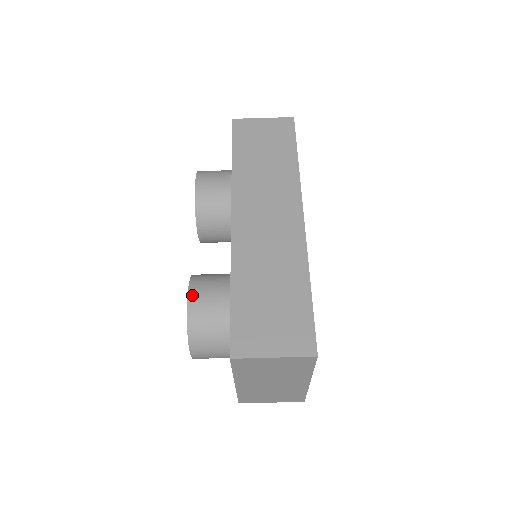
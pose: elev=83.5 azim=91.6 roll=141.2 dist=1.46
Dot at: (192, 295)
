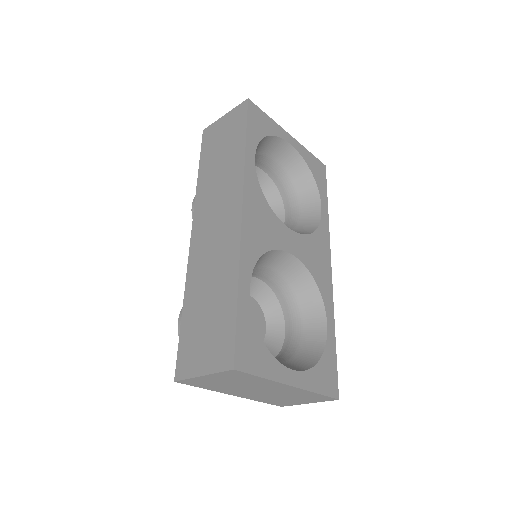
Dot at: occluded
